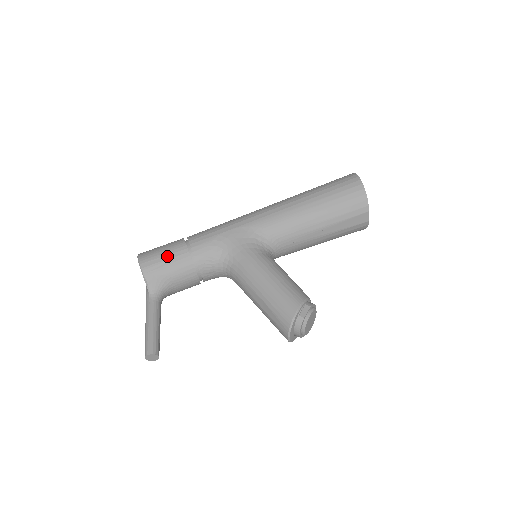
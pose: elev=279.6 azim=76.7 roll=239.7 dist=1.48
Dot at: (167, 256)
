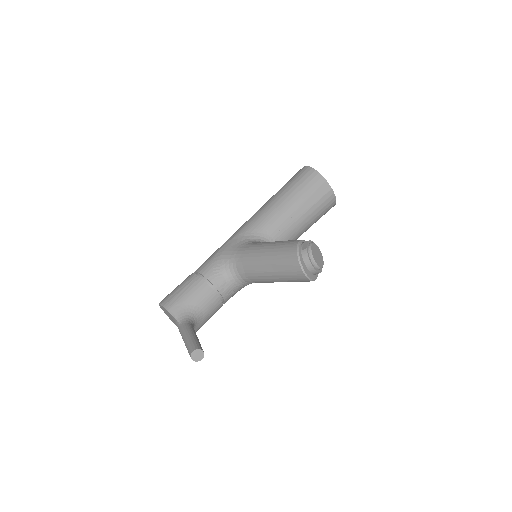
Dot at: (181, 287)
